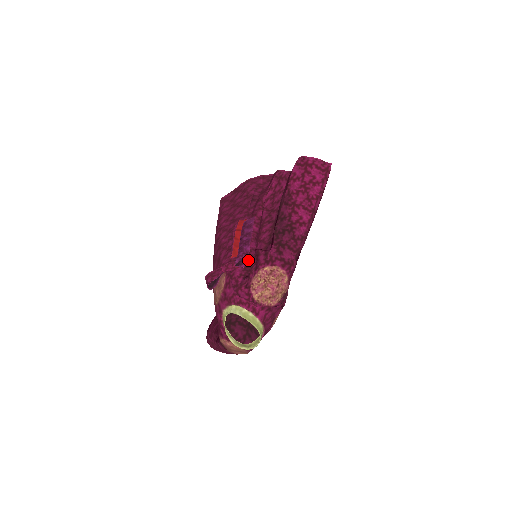
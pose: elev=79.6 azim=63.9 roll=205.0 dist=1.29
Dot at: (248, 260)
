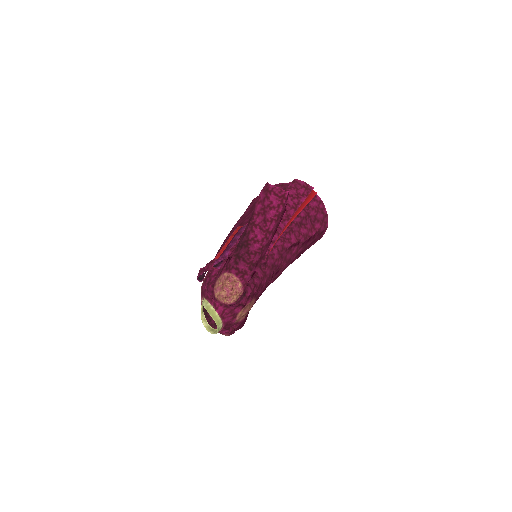
Dot at: occluded
